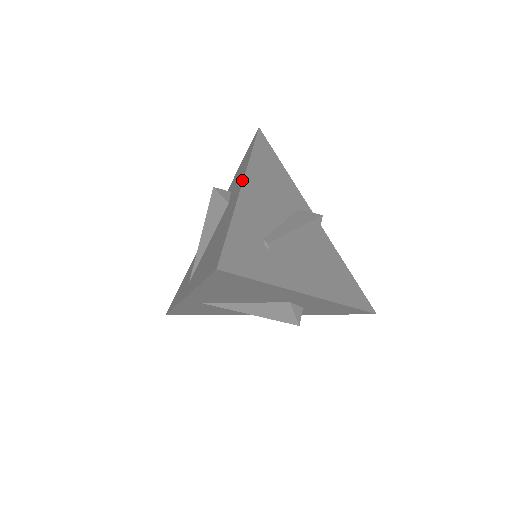
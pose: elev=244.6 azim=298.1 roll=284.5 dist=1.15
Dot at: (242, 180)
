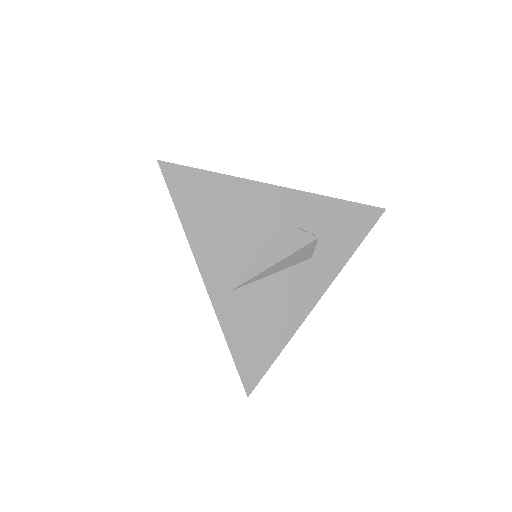
Dot at: occluded
